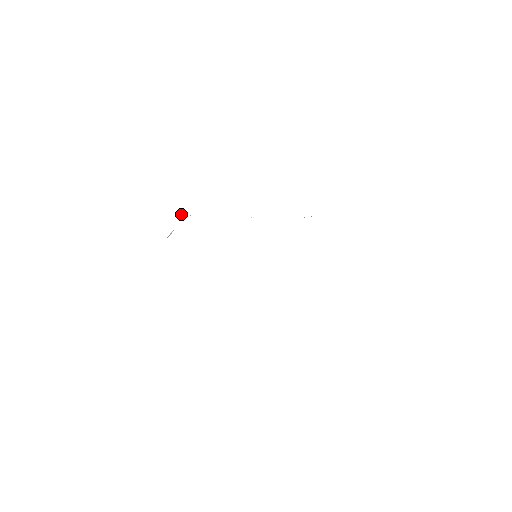
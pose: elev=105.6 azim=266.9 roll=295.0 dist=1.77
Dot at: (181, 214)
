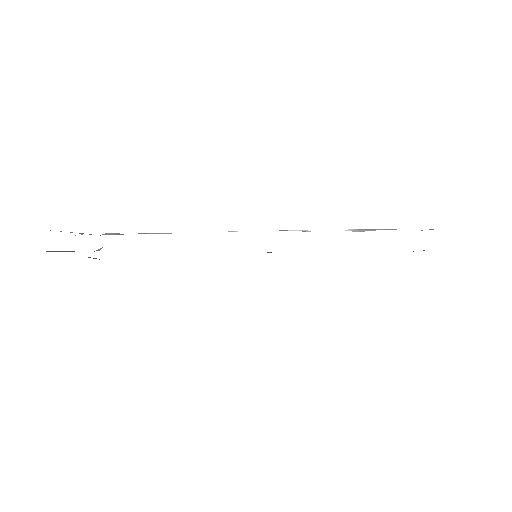
Dot at: (106, 234)
